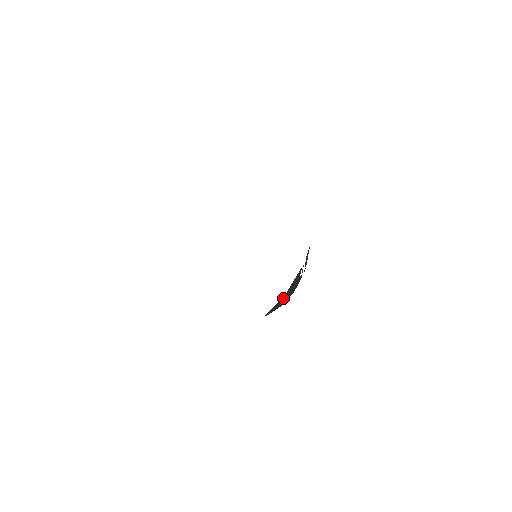
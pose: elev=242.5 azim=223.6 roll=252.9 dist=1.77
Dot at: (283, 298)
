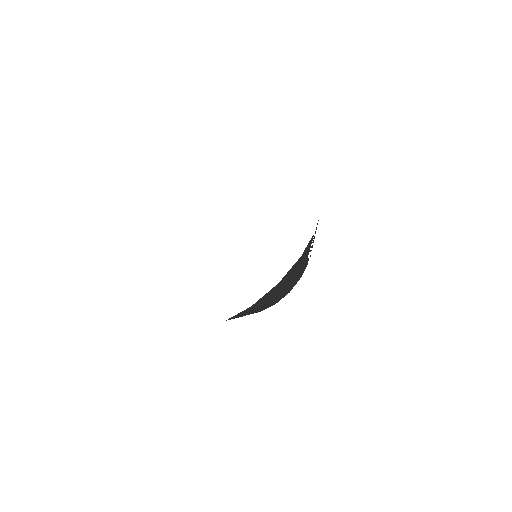
Dot at: (295, 269)
